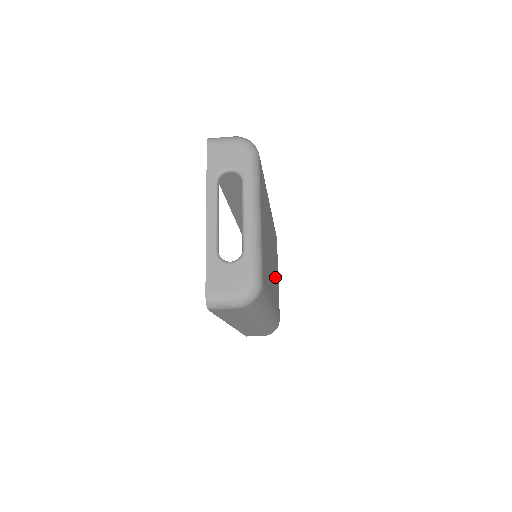
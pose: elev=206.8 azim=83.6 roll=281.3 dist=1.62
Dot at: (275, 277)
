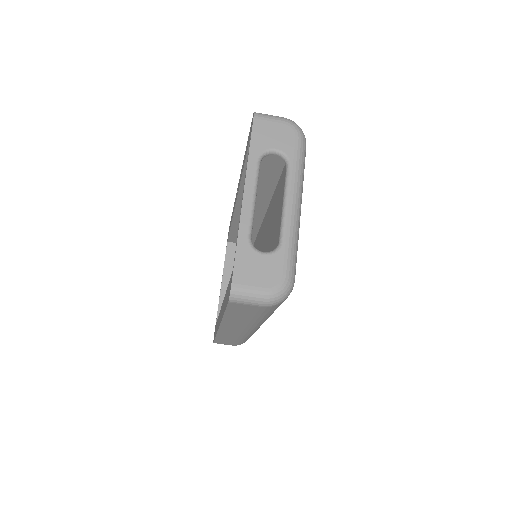
Dot at: occluded
